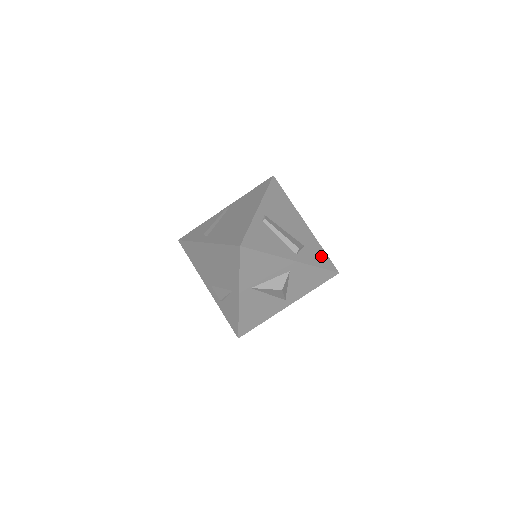
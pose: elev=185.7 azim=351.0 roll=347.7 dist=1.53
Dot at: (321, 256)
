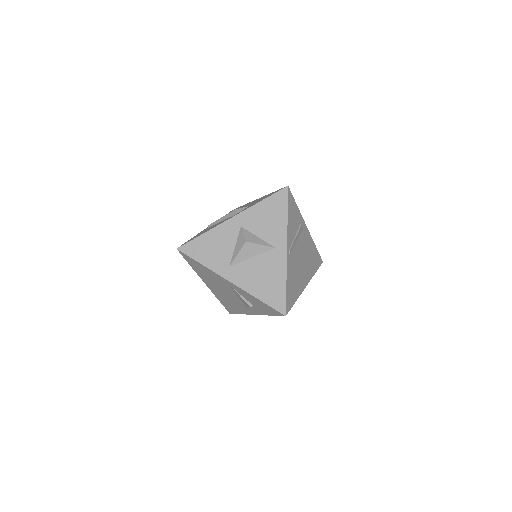
Dot at: occluded
